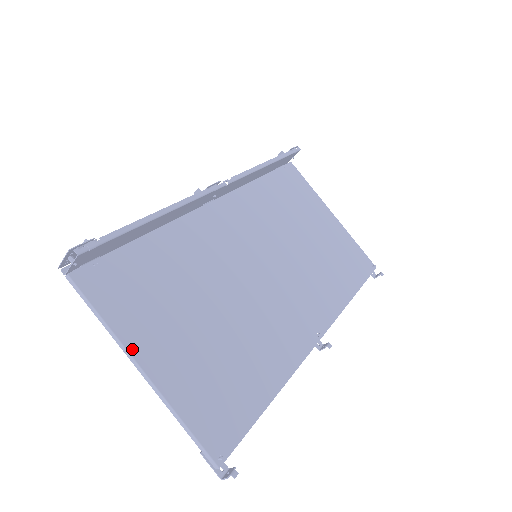
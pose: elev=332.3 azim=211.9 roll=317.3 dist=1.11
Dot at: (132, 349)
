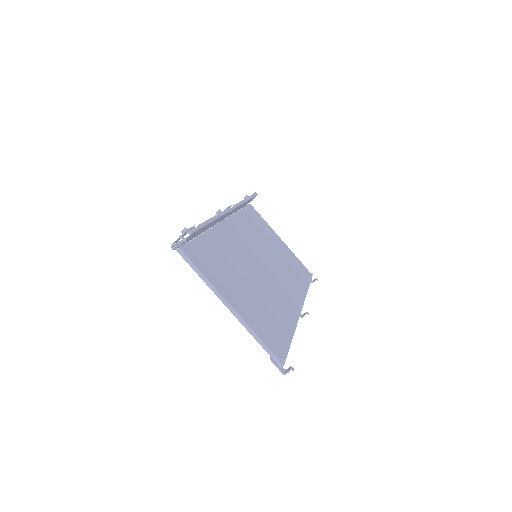
Dot at: (223, 295)
